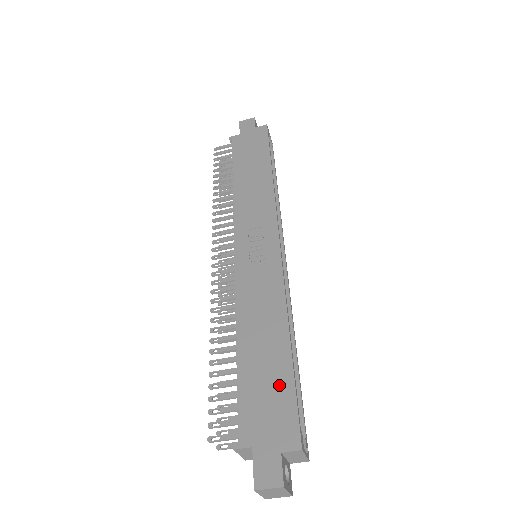
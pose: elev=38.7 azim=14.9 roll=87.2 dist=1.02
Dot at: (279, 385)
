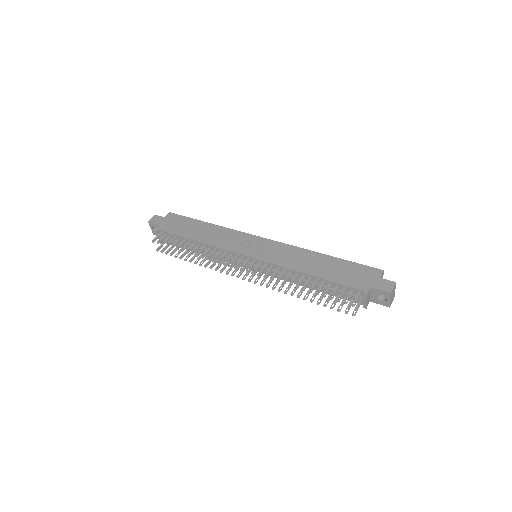
Dot at: (347, 267)
